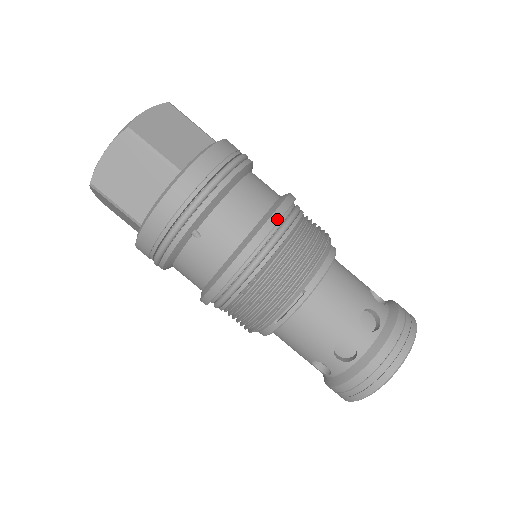
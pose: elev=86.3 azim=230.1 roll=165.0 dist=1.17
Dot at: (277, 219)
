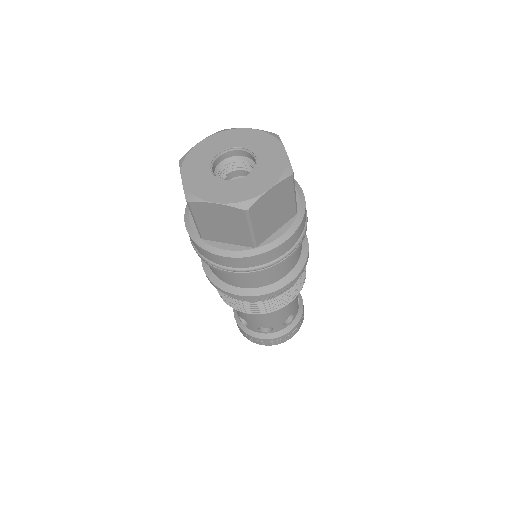
Dot at: occluded
